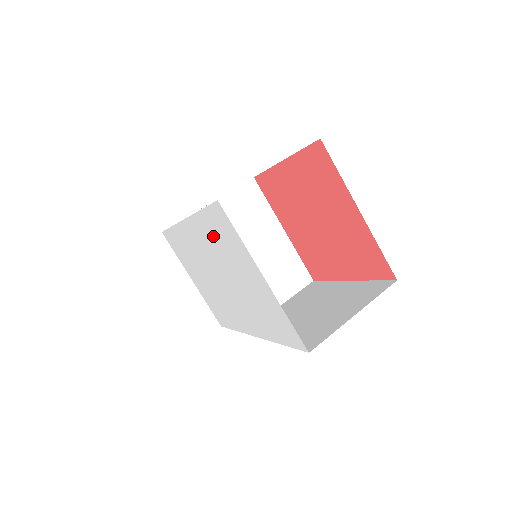
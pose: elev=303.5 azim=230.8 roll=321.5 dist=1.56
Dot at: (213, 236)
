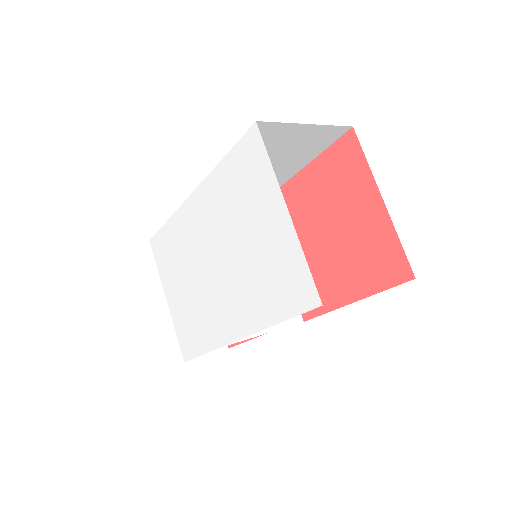
Dot at: (229, 189)
